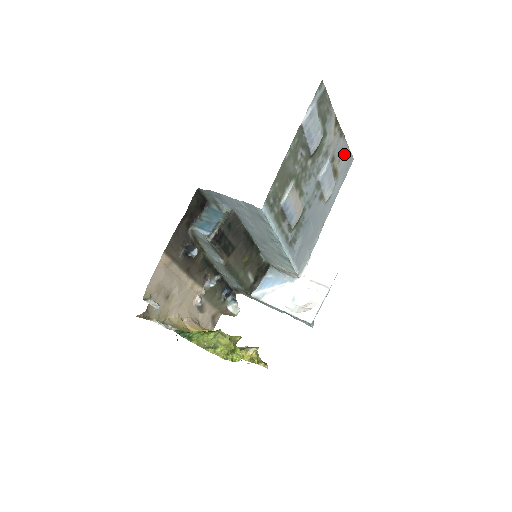
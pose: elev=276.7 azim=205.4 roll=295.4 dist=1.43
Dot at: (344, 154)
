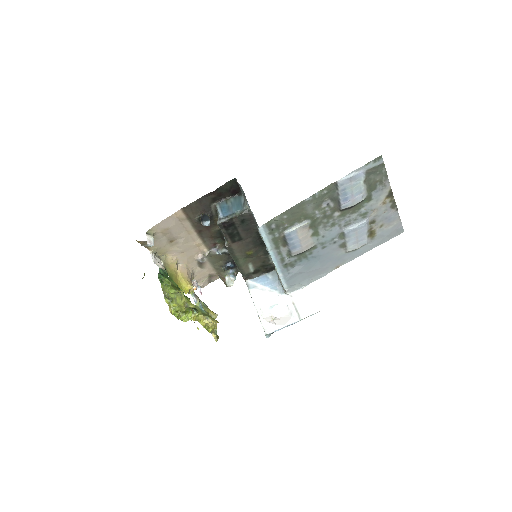
Dot at: (391, 223)
